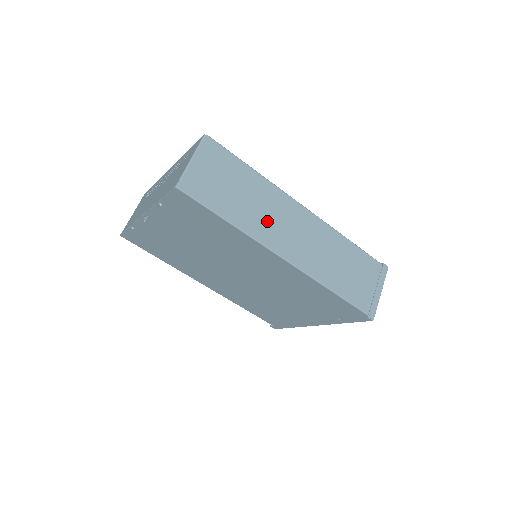
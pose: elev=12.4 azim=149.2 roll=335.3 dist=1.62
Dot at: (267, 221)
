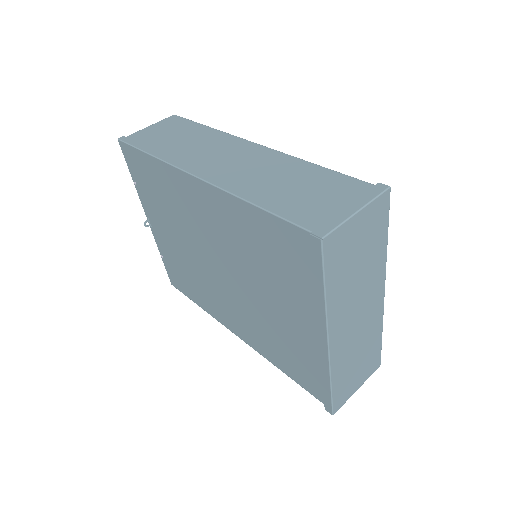
Dot at: (197, 154)
